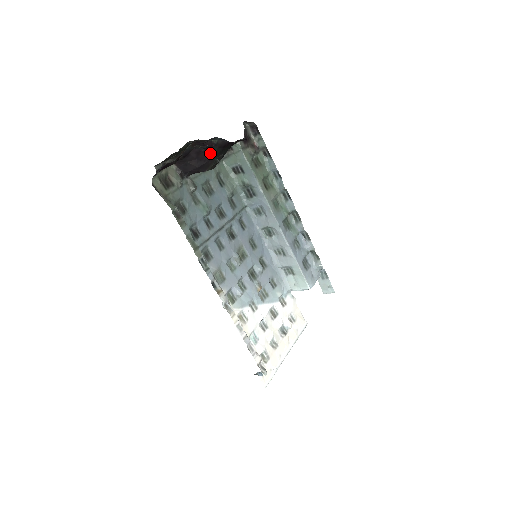
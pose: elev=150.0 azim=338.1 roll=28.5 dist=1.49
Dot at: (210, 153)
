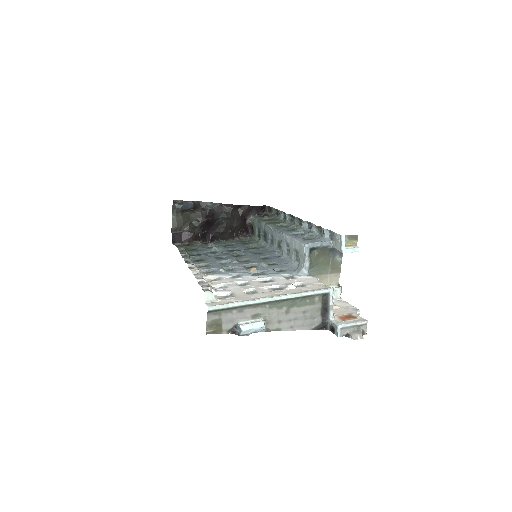
Dot at: (215, 219)
